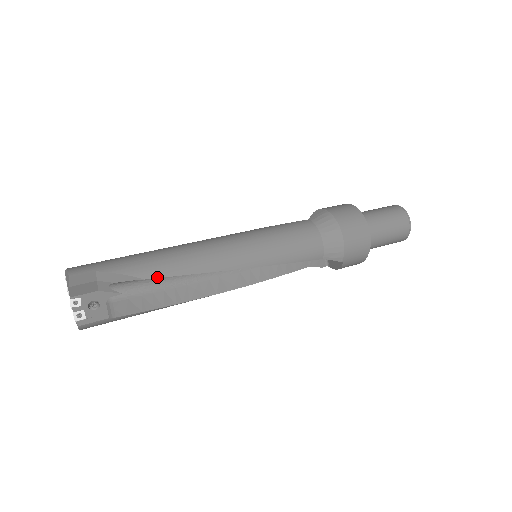
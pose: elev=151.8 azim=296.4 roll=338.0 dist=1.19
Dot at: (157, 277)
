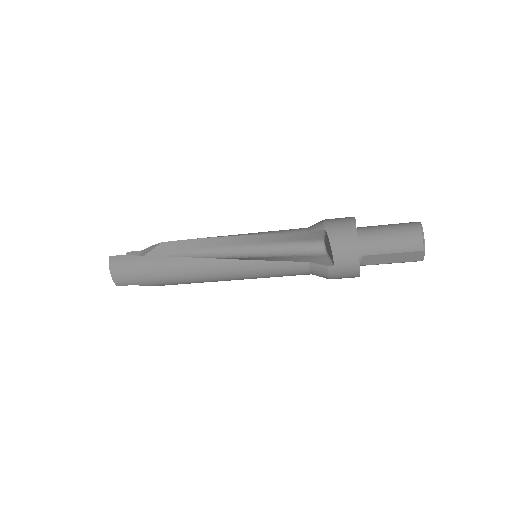
Dot at: (171, 241)
